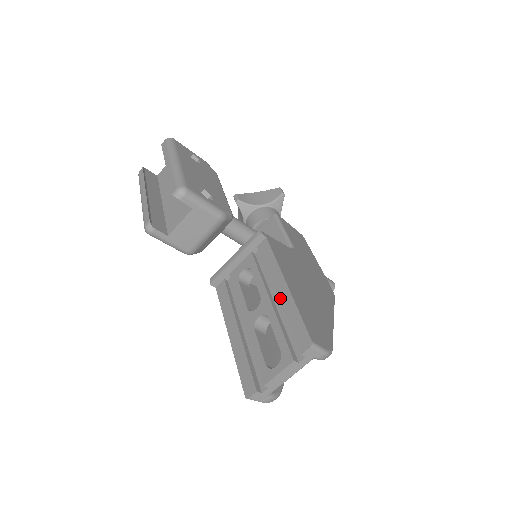
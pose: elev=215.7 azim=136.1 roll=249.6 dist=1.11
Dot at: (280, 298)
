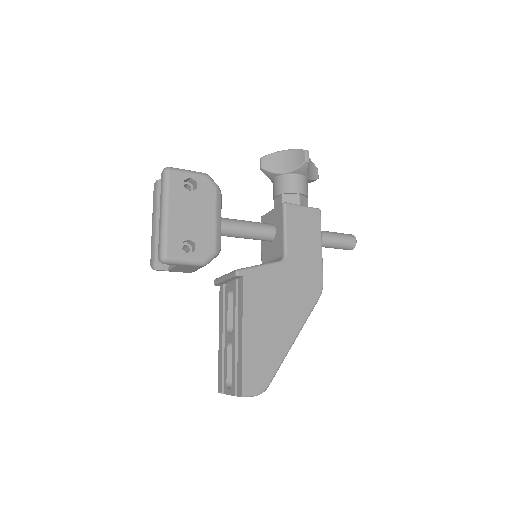
Dot at: (238, 343)
